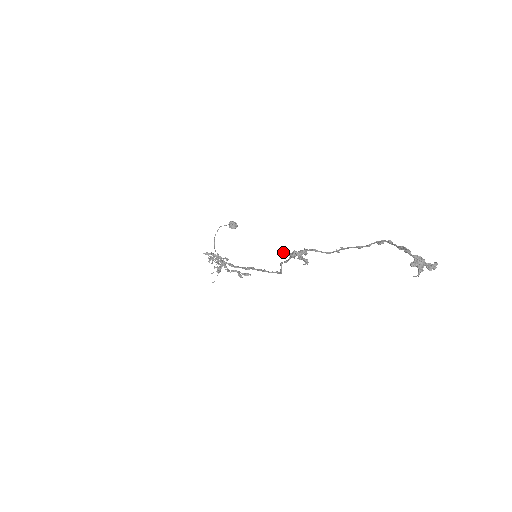
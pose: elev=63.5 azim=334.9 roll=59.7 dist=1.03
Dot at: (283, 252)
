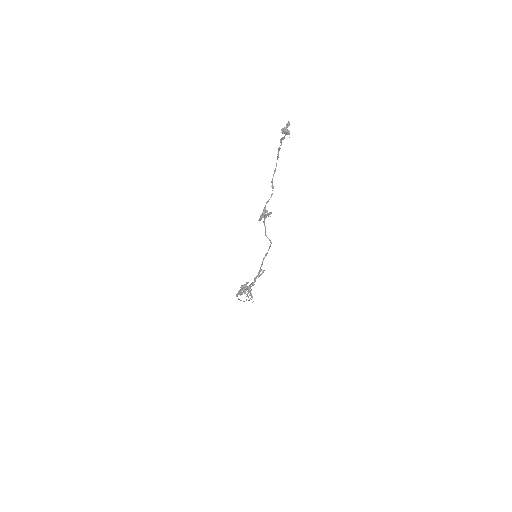
Dot at: occluded
